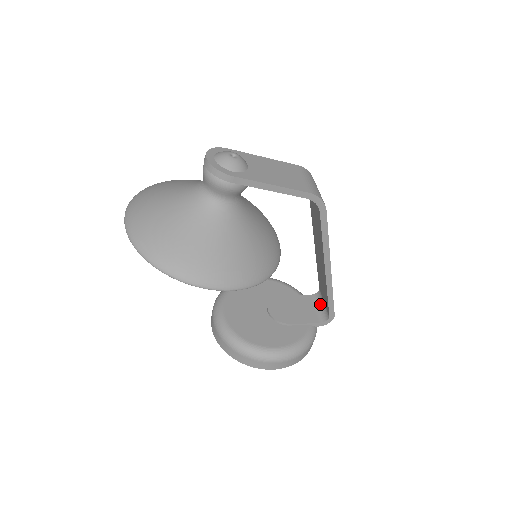
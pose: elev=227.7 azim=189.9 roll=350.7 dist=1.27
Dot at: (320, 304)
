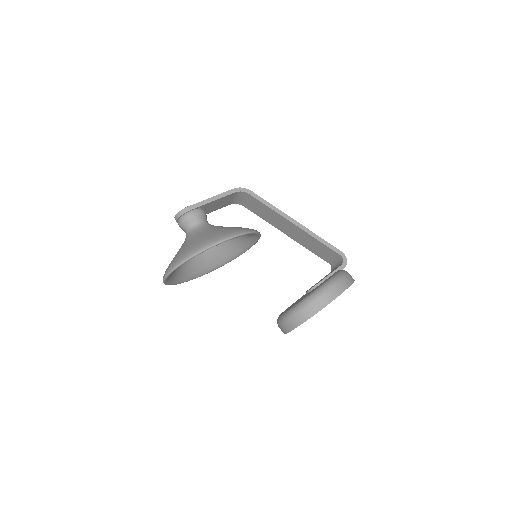
Dot at: (336, 265)
